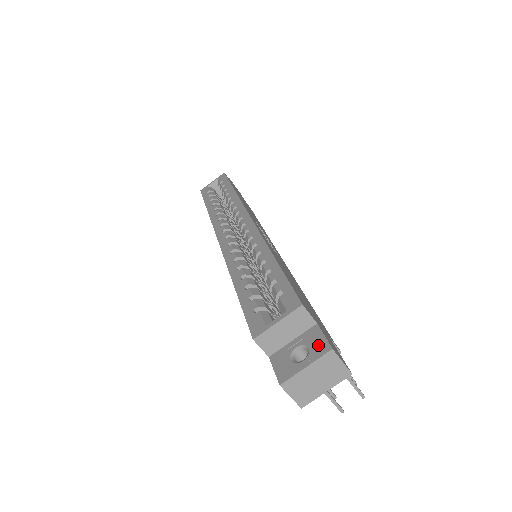
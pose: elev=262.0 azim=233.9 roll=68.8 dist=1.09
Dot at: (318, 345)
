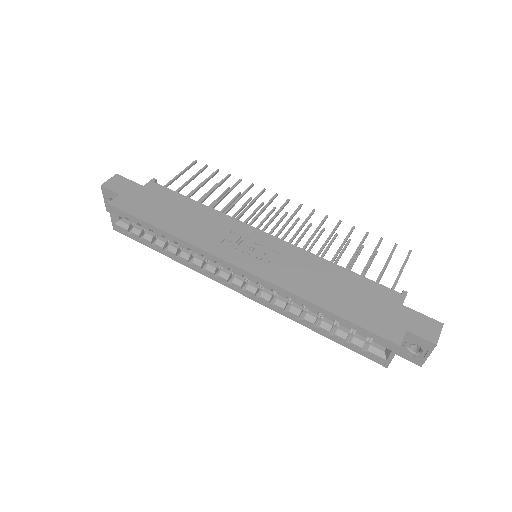
Dot at: (423, 344)
